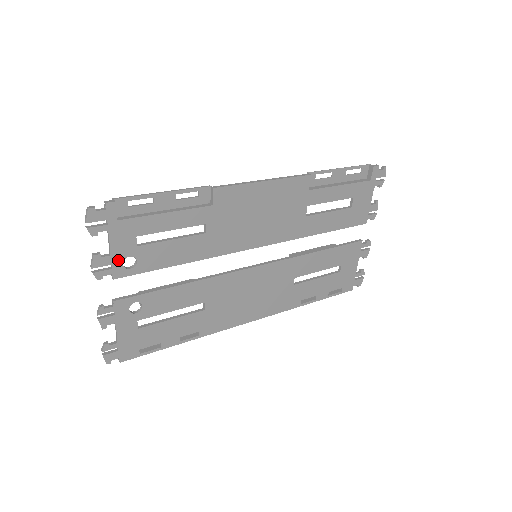
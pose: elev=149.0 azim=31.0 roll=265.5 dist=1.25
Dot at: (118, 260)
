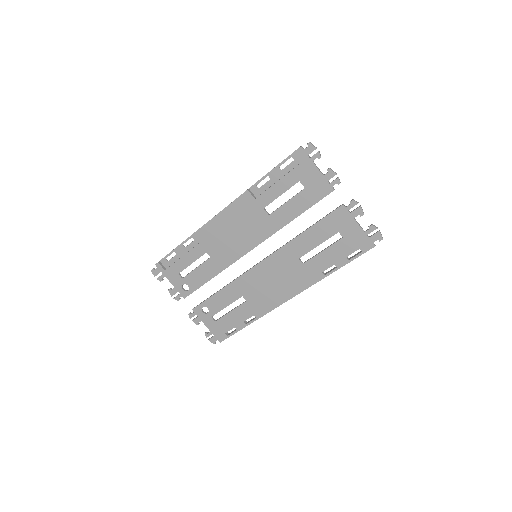
Dot at: (180, 288)
